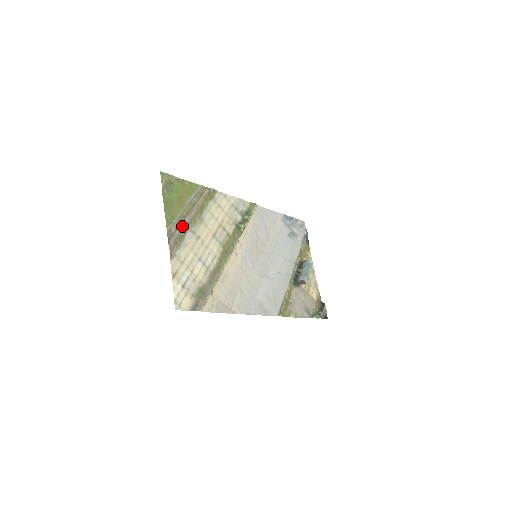
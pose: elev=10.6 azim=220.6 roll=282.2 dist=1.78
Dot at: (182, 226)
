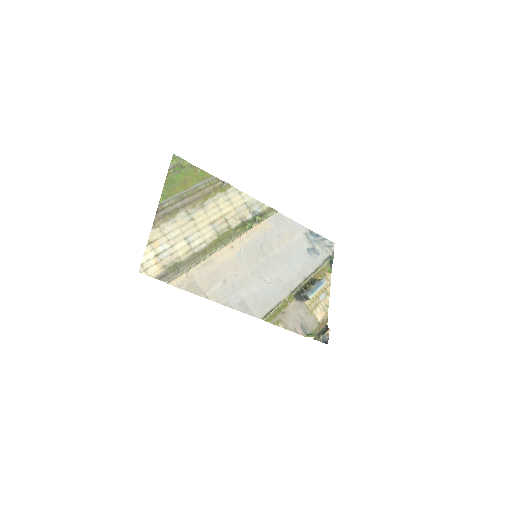
Dot at: (178, 205)
